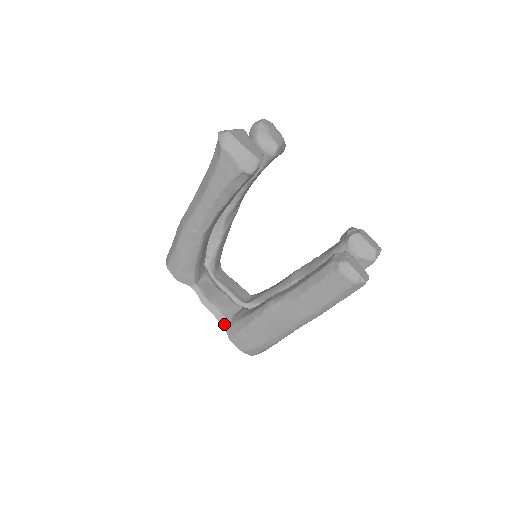
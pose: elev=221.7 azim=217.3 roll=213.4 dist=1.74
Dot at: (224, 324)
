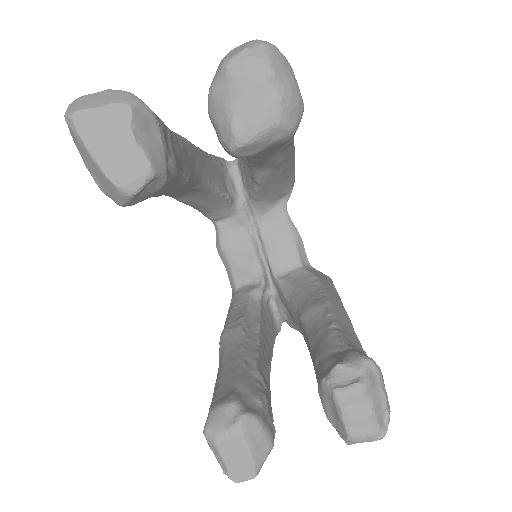
Dot at: (232, 286)
